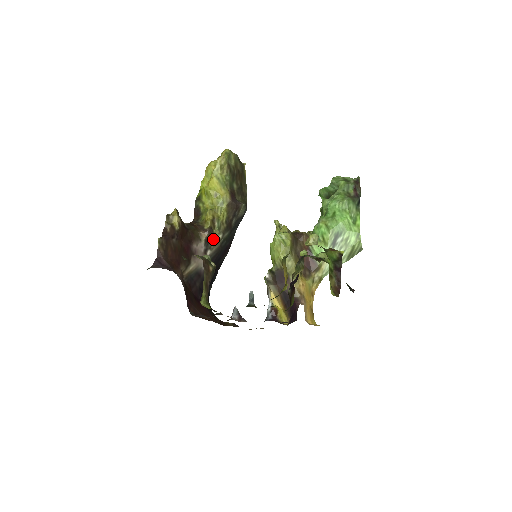
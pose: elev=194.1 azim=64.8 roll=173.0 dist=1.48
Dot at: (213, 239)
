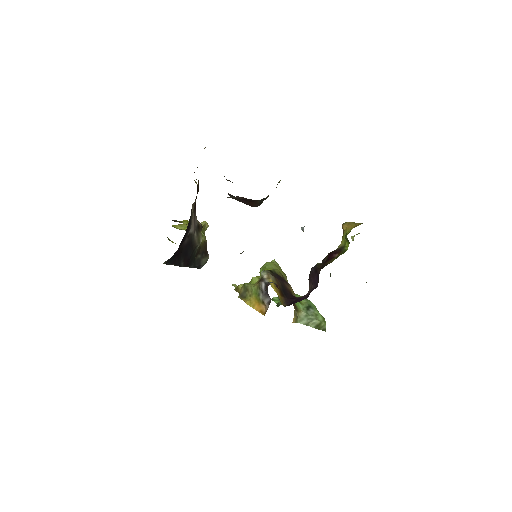
Dot at: (200, 233)
